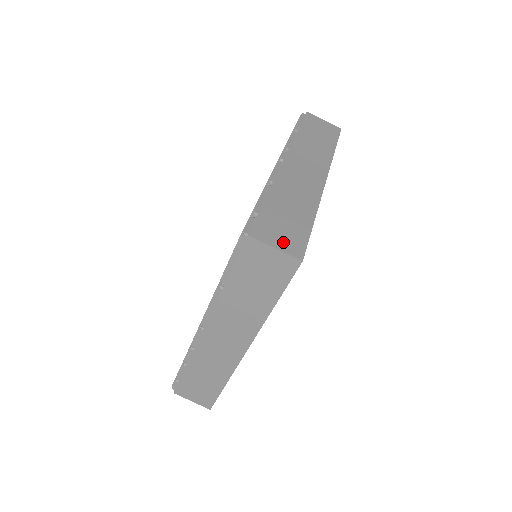
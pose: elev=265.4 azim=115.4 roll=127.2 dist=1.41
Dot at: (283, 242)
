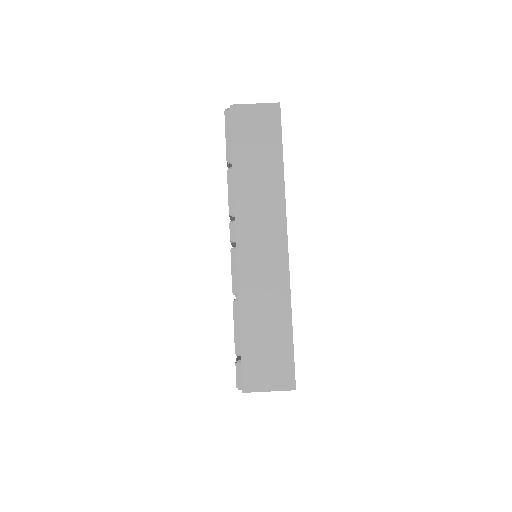
Dot at: (273, 379)
